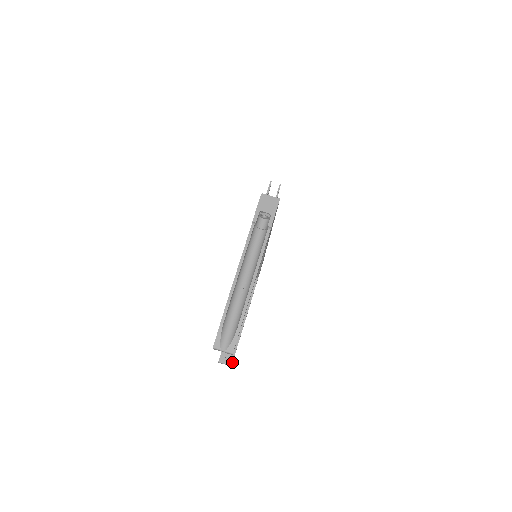
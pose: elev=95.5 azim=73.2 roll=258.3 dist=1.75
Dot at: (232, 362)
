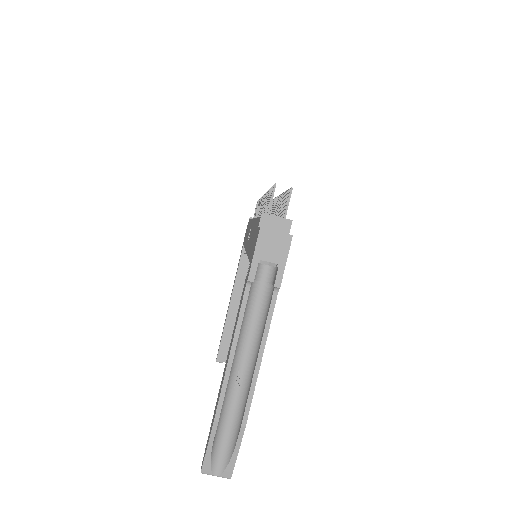
Dot at: occluded
